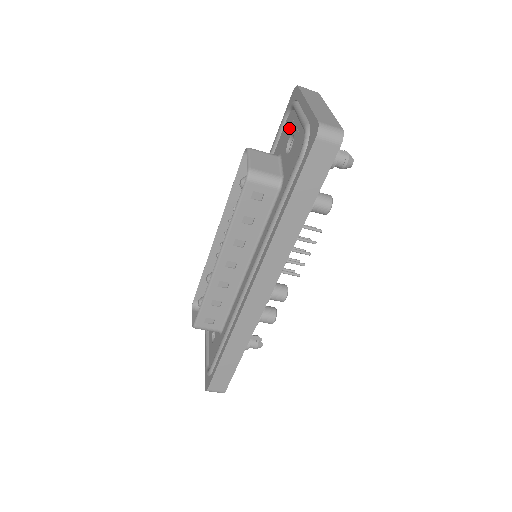
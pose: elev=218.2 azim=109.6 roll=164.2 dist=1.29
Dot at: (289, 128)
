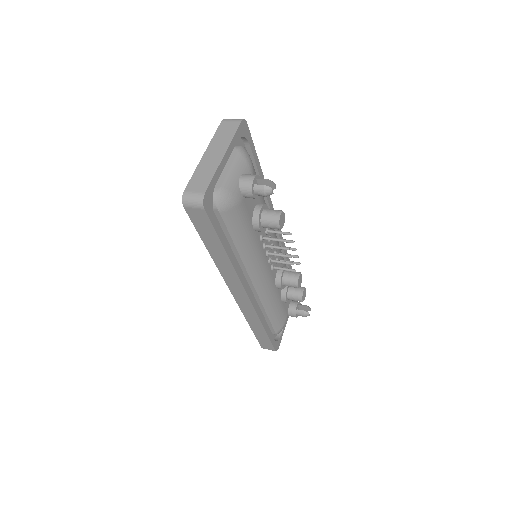
Dot at: occluded
